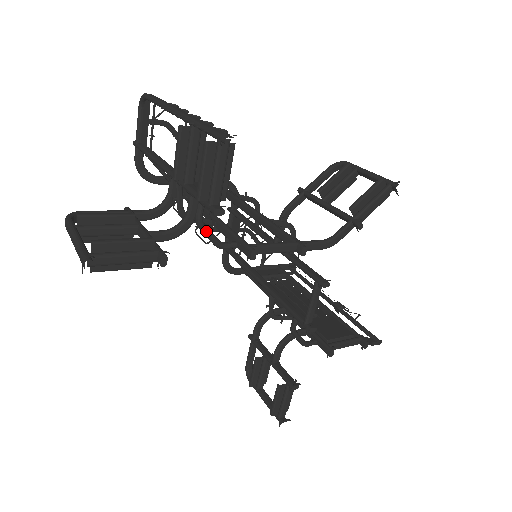
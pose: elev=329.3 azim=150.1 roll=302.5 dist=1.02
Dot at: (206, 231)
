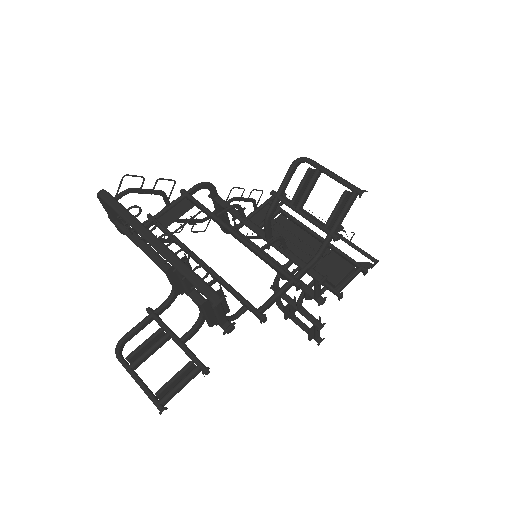
Dot at: occluded
